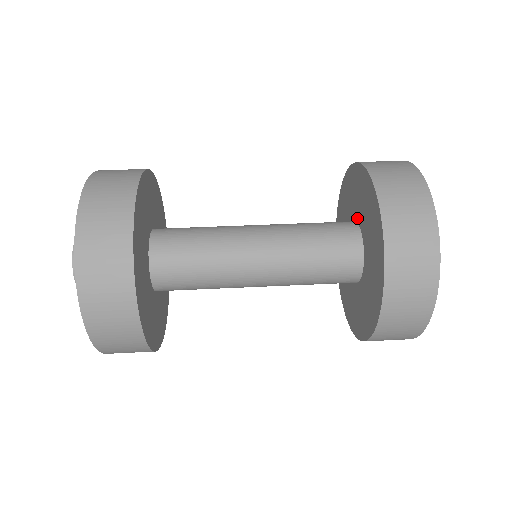
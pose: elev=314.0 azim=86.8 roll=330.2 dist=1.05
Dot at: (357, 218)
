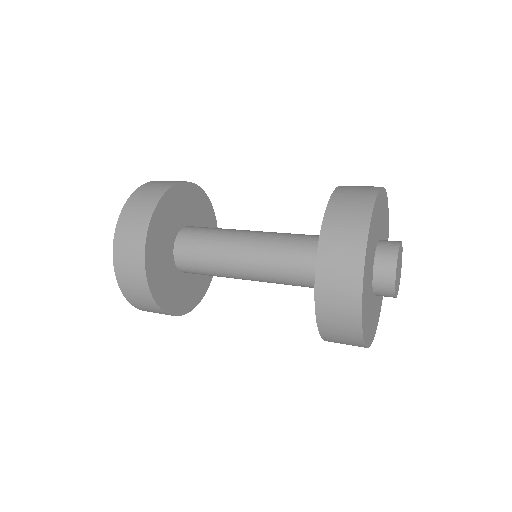
Dot at: occluded
